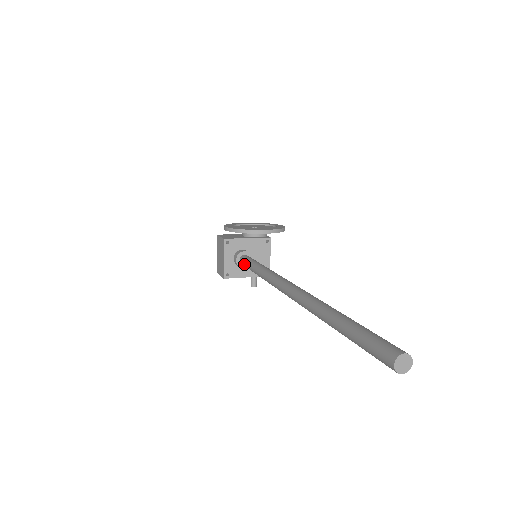
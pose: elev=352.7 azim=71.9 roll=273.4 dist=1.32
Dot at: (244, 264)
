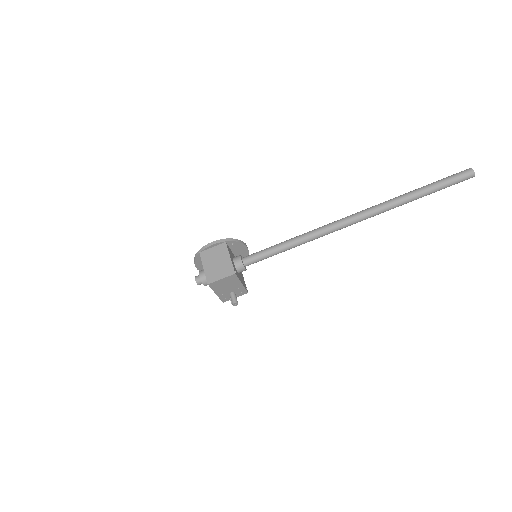
Dot at: (256, 255)
